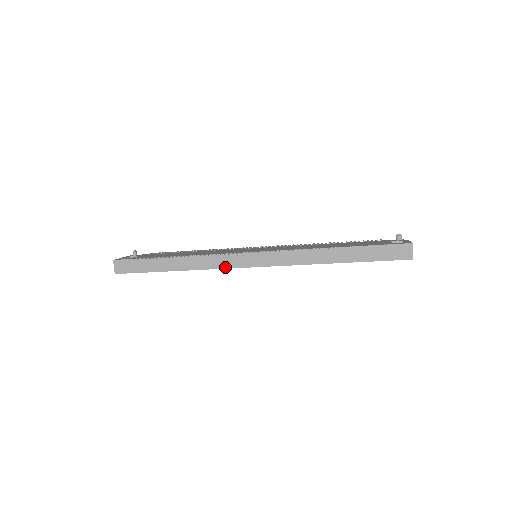
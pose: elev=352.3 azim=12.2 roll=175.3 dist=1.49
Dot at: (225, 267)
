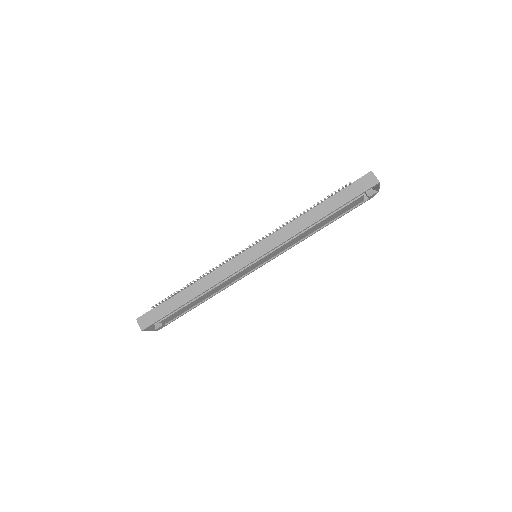
Dot at: (232, 272)
